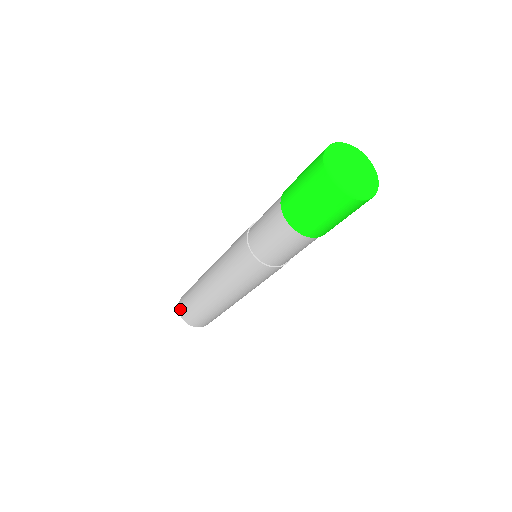
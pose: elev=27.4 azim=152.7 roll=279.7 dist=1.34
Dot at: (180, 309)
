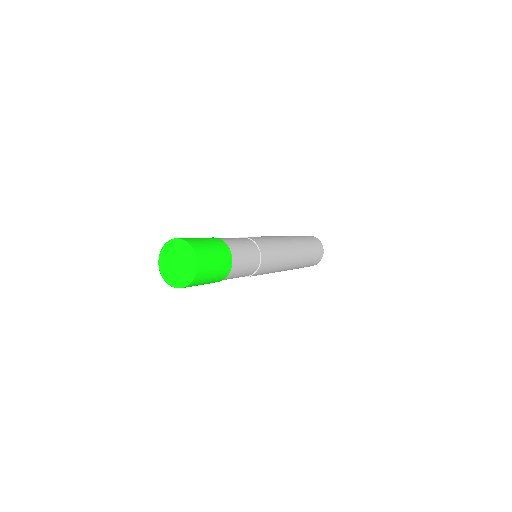
Dot at: occluded
